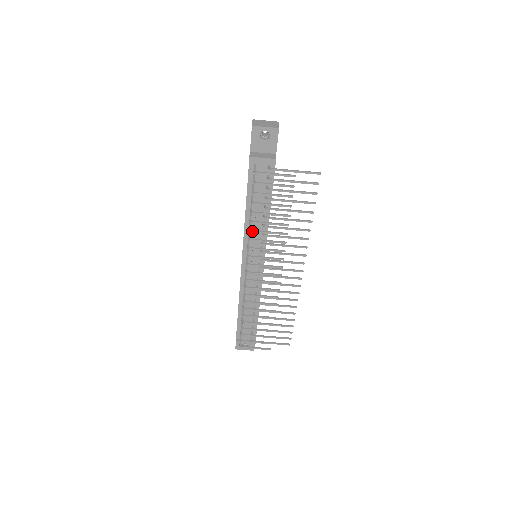
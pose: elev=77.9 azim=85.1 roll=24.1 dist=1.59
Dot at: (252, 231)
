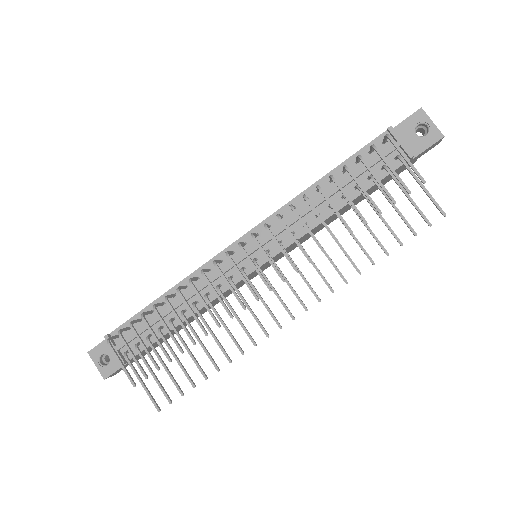
Dot at: (306, 198)
